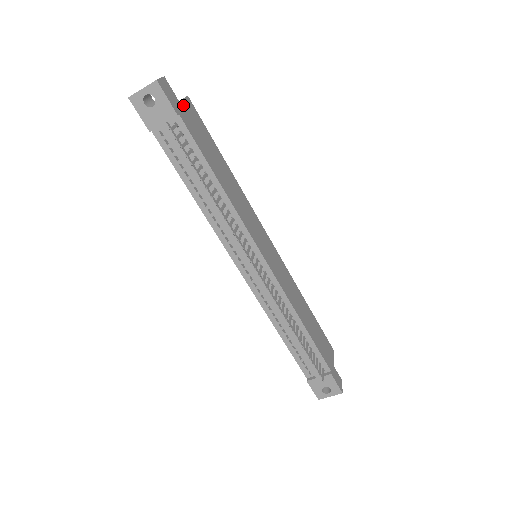
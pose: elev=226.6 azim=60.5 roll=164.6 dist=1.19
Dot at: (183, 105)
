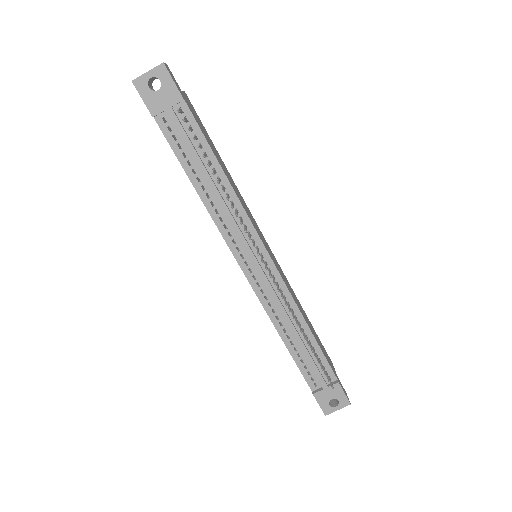
Dot at: (184, 95)
